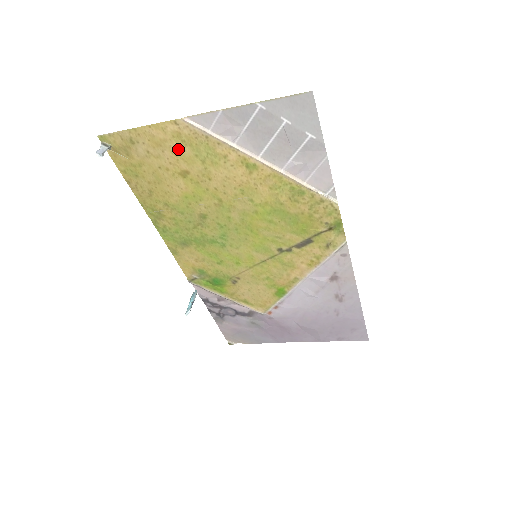
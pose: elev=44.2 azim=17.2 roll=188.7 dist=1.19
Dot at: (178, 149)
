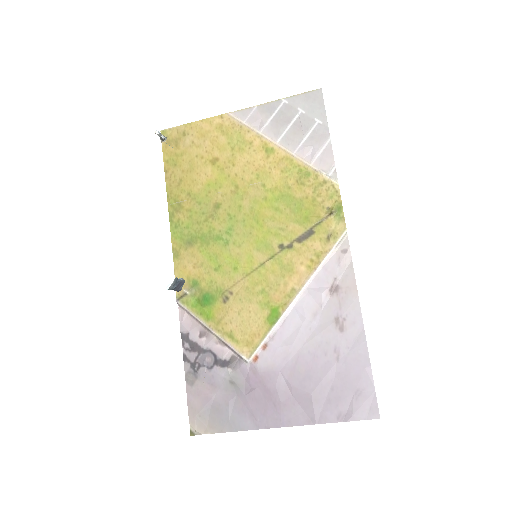
Dot at: (216, 139)
